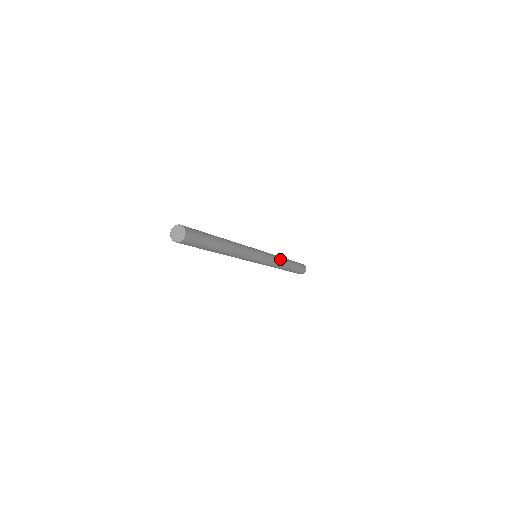
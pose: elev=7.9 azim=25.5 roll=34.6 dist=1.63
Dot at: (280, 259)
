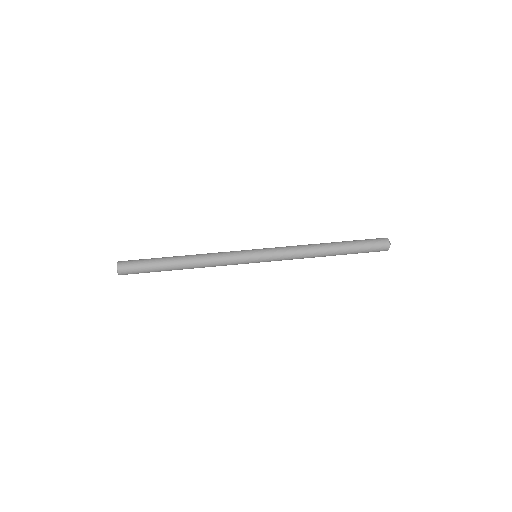
Dot at: occluded
